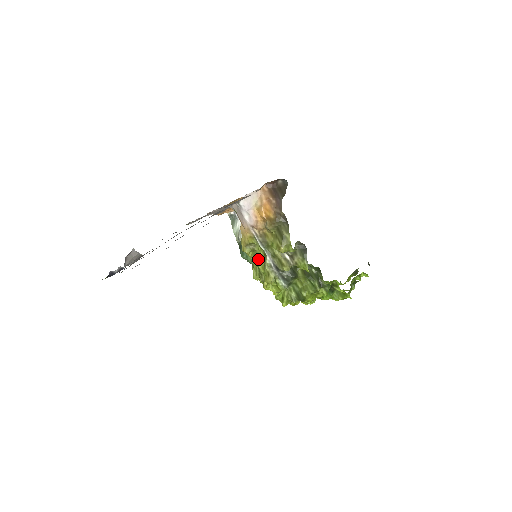
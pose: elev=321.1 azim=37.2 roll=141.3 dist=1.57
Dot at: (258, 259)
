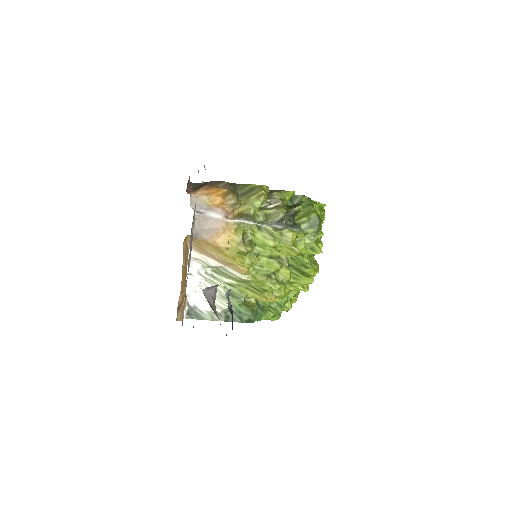
Dot at: (261, 248)
